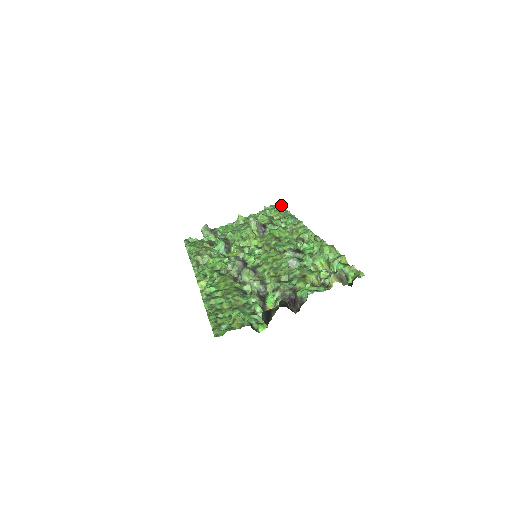
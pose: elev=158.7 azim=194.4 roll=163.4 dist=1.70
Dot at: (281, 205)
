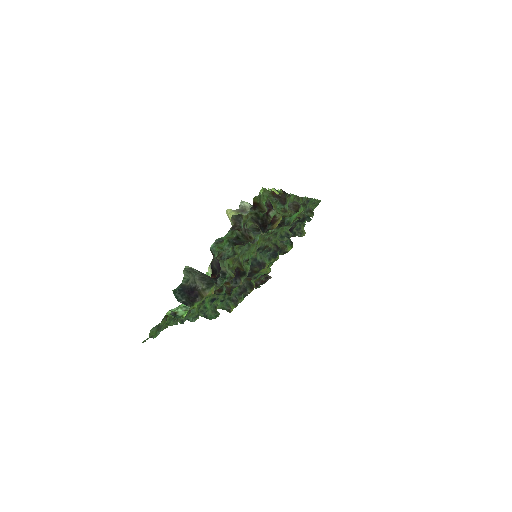
Dot at: occluded
